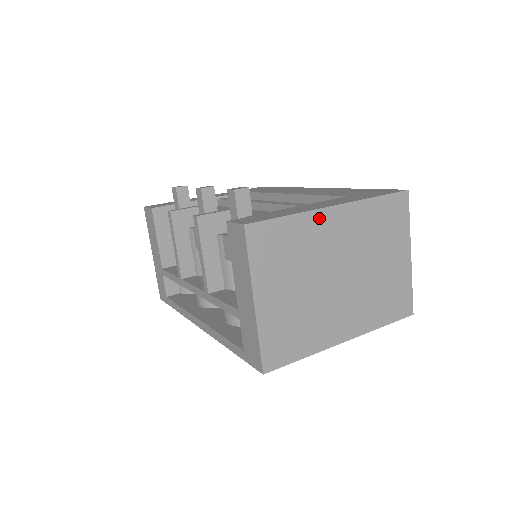
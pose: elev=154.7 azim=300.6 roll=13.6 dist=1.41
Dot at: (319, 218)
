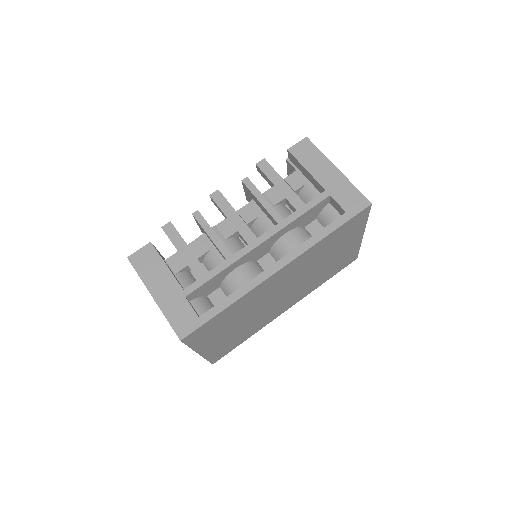
Dot at: occluded
